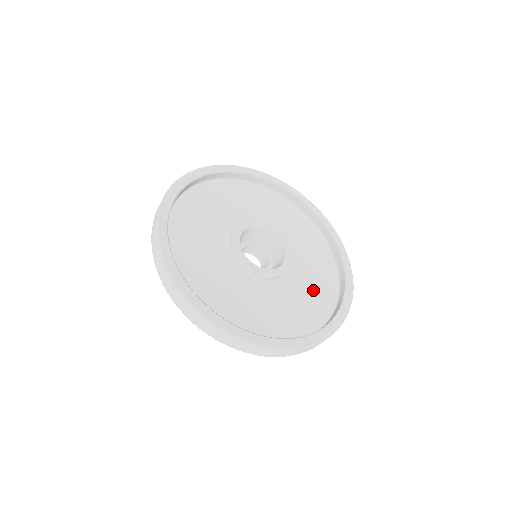
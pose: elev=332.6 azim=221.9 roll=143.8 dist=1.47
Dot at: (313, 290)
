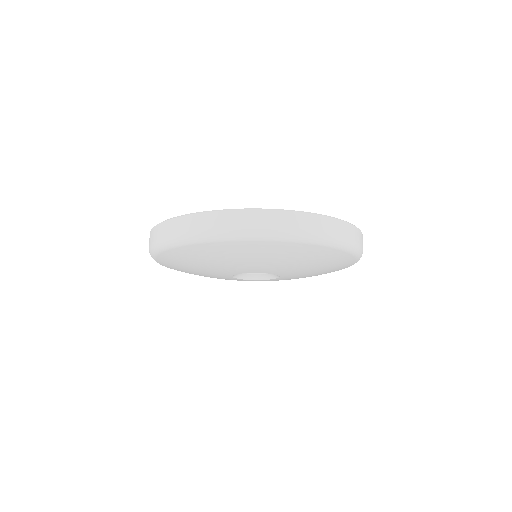
Dot at: occluded
